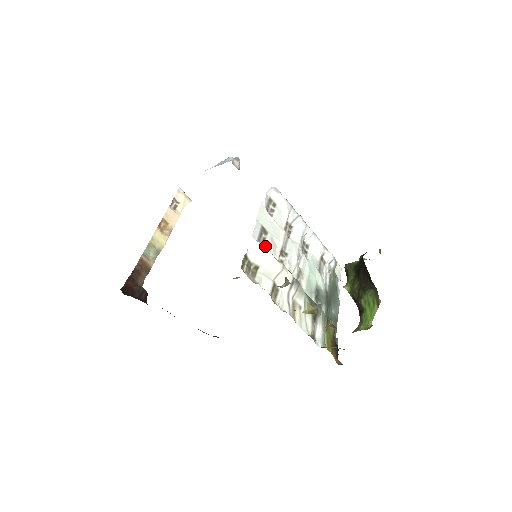
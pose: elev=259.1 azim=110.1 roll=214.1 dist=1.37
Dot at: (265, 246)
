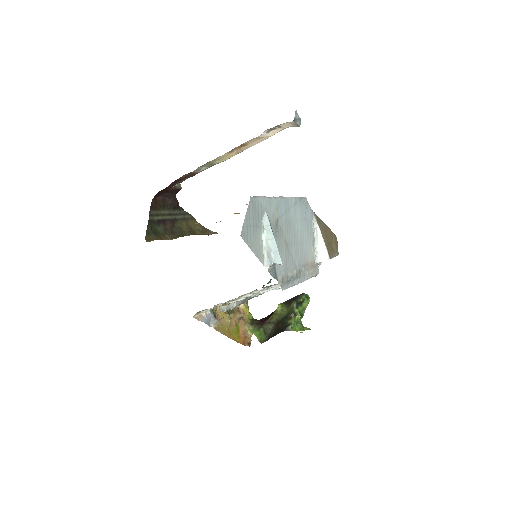
Dot at: occluded
